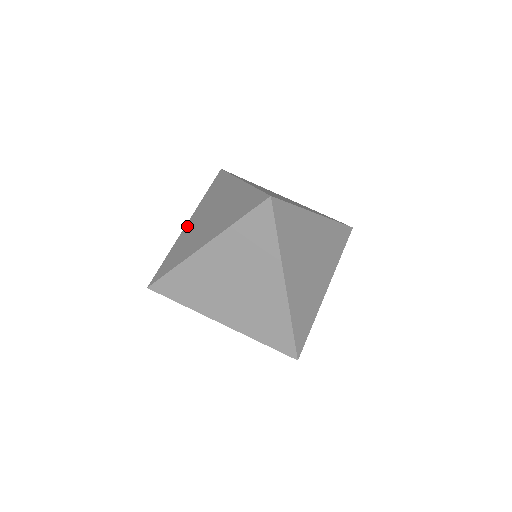
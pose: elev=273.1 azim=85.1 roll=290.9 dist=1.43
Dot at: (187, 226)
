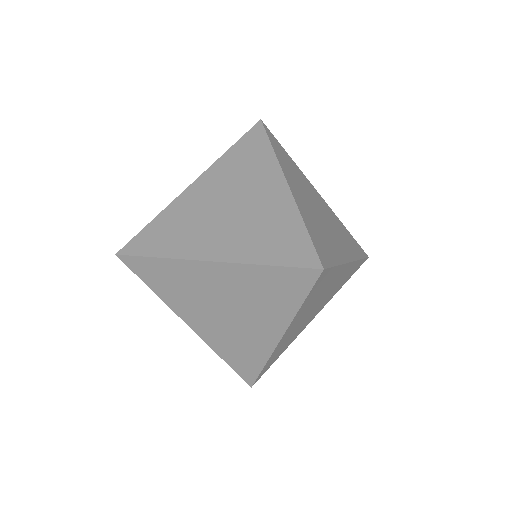
Dot at: (192, 190)
